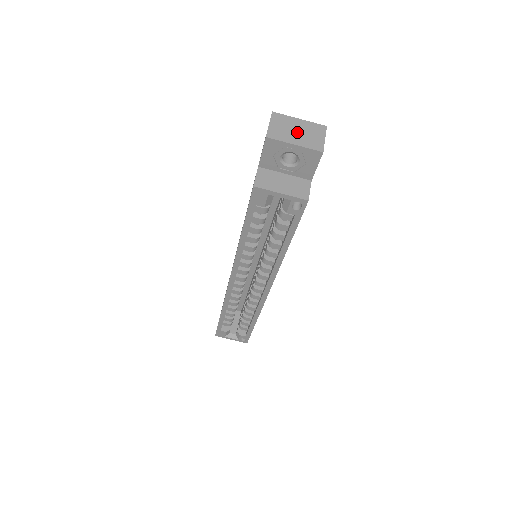
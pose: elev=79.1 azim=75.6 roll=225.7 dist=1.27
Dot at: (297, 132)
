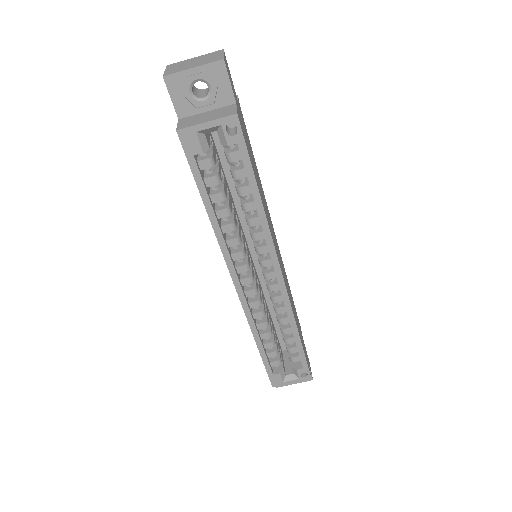
Dot at: (194, 62)
